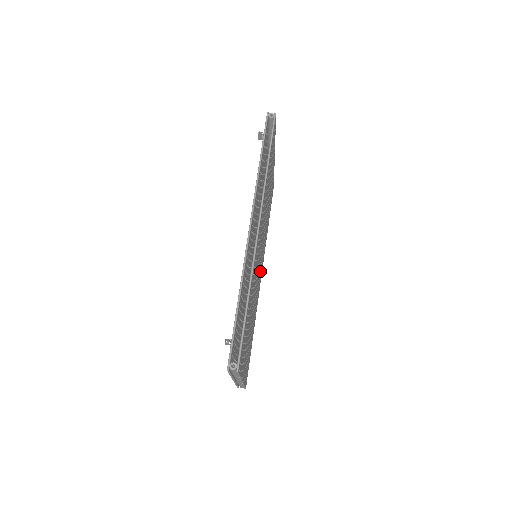
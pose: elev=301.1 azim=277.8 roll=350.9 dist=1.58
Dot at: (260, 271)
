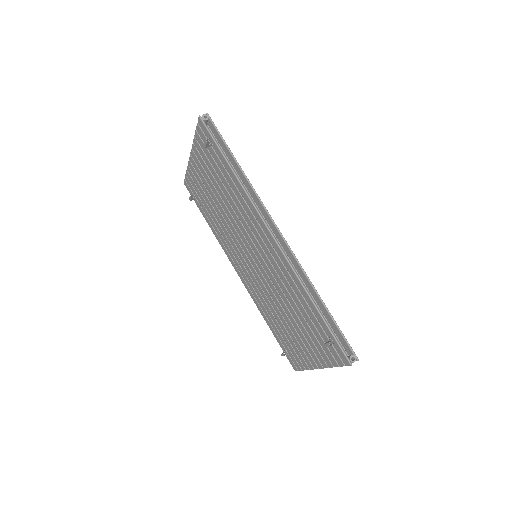
Dot at: occluded
